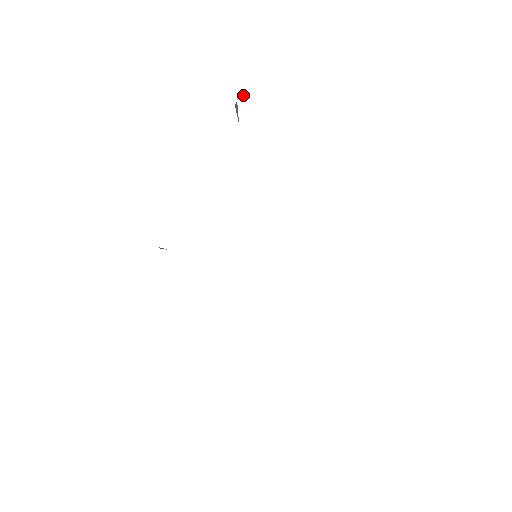
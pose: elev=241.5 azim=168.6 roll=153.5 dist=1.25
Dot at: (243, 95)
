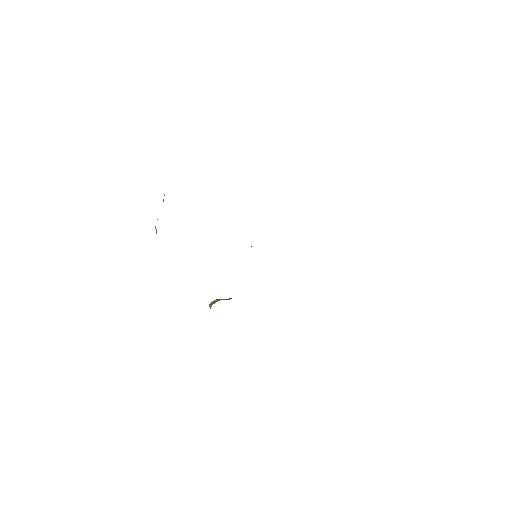
Dot at: occluded
